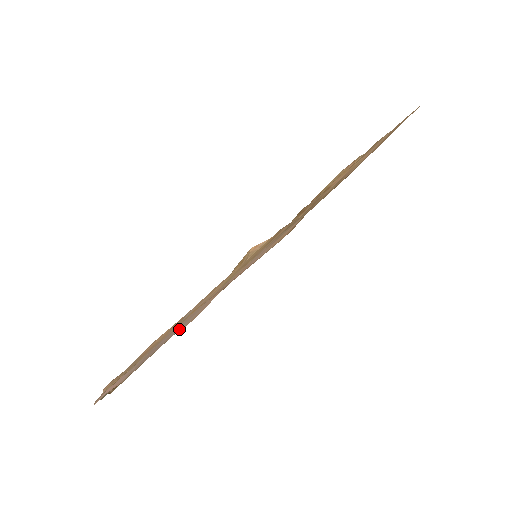
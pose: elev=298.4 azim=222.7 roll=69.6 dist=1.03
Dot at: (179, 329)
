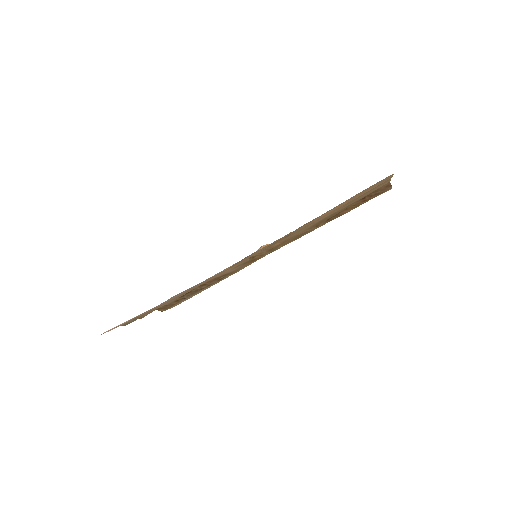
Dot at: occluded
